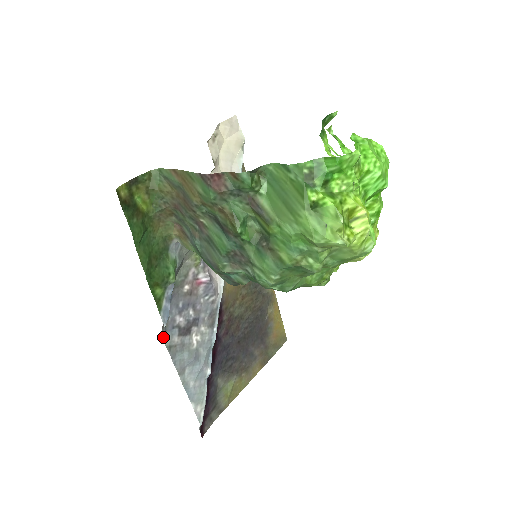
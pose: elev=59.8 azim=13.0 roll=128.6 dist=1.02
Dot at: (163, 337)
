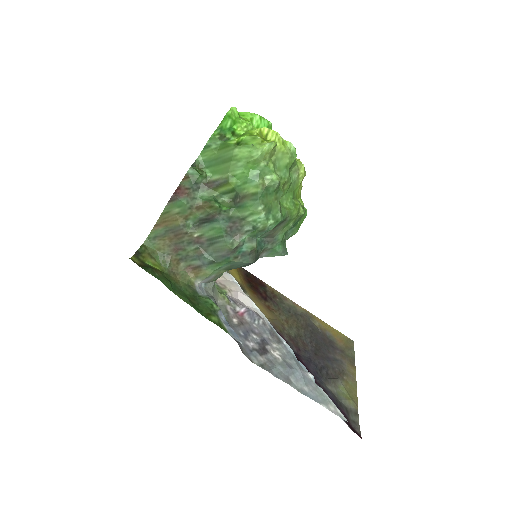
Dot at: occluded
